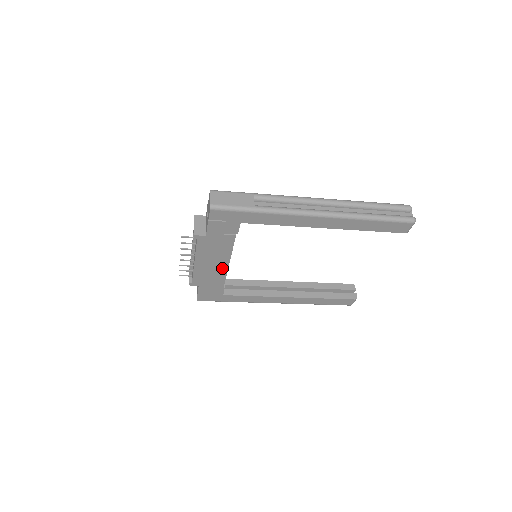
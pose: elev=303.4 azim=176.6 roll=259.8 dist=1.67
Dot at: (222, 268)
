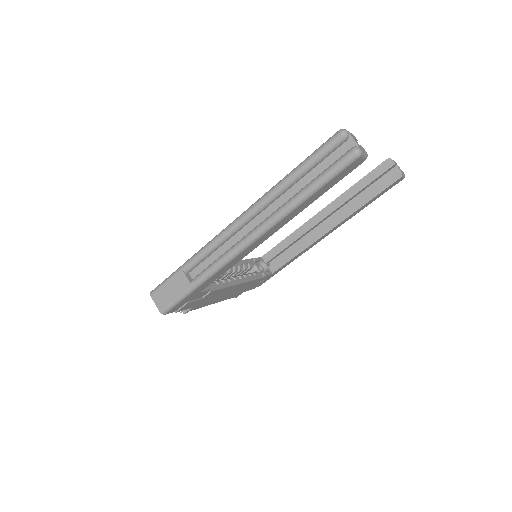
Dot at: (240, 286)
